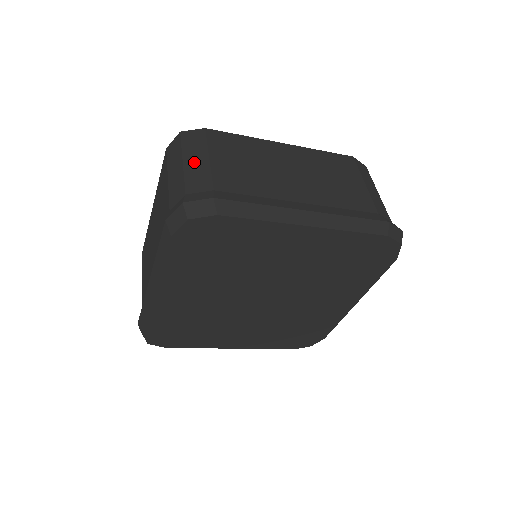
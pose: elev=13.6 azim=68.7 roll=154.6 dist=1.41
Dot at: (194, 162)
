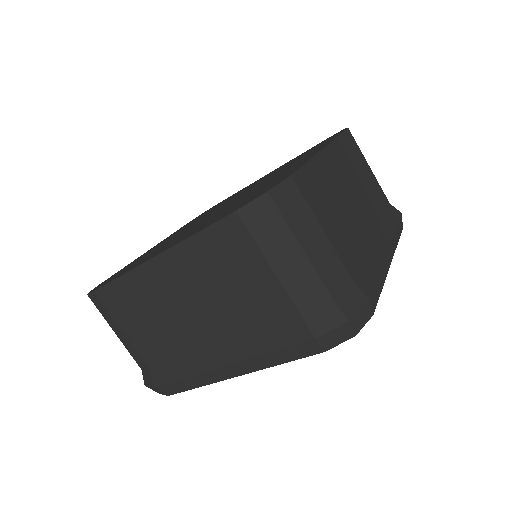
Dot at: (314, 245)
